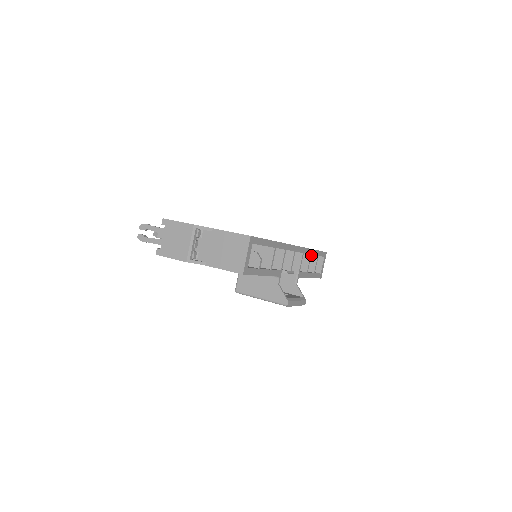
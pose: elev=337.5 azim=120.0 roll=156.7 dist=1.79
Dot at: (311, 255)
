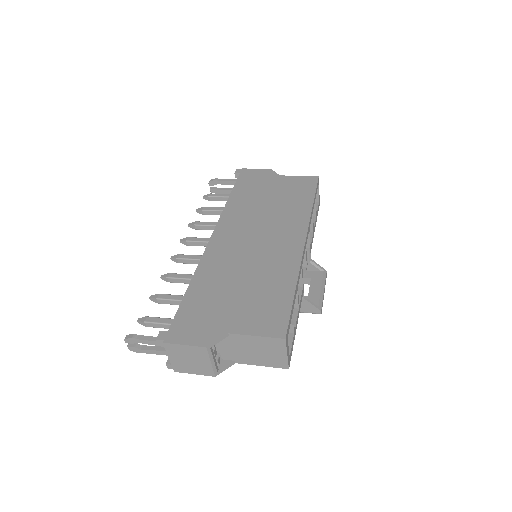
Dot at: occluded
